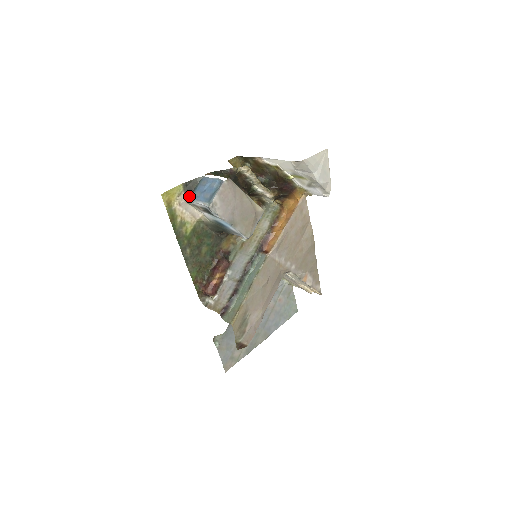
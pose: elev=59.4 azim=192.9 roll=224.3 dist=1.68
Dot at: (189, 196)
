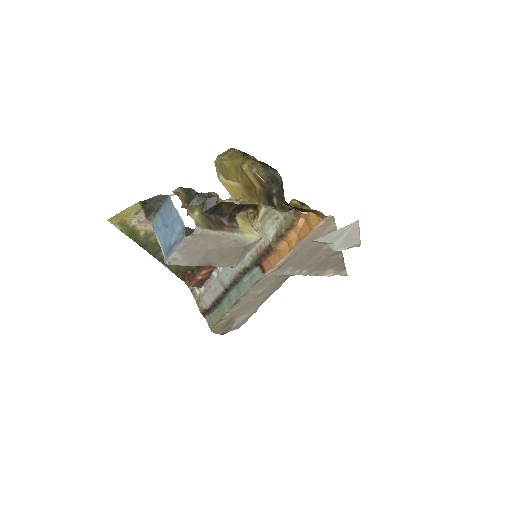
Dot at: (150, 216)
